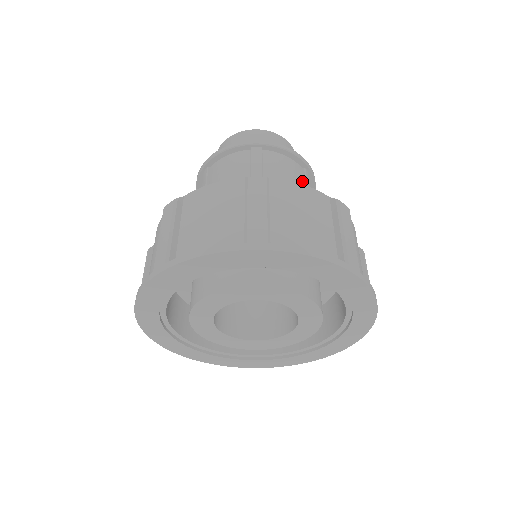
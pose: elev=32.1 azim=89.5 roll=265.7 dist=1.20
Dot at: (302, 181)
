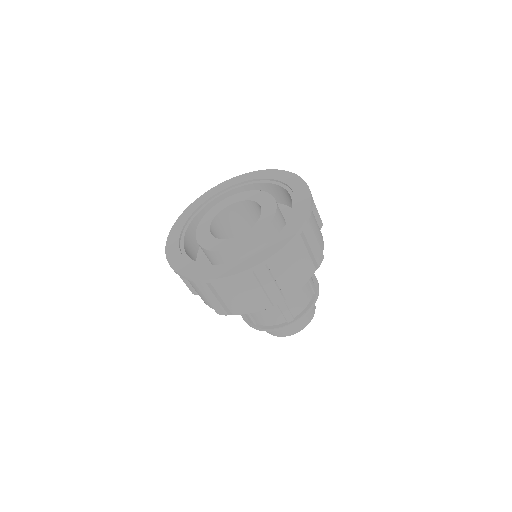
Dot at: occluded
